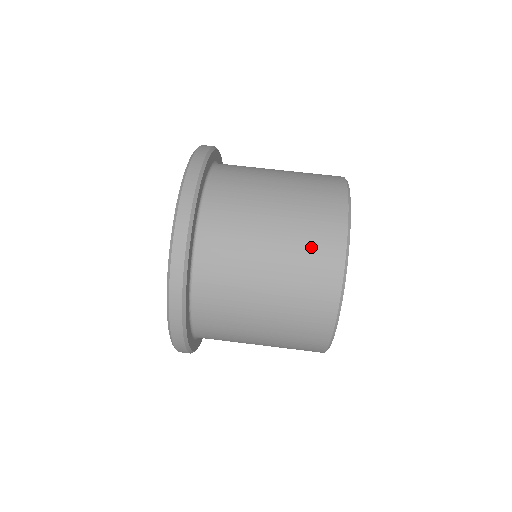
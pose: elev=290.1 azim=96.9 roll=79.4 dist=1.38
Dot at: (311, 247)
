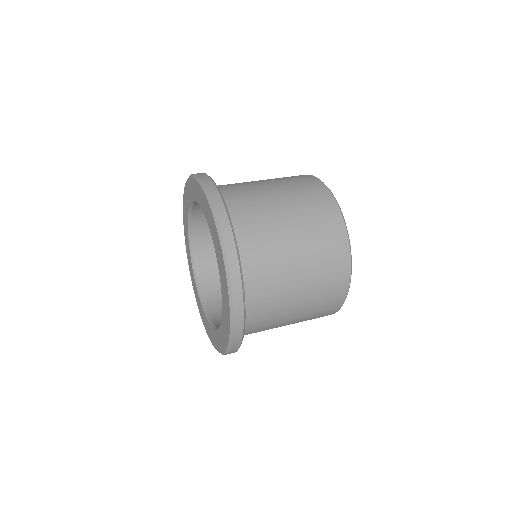
Dot at: (305, 192)
